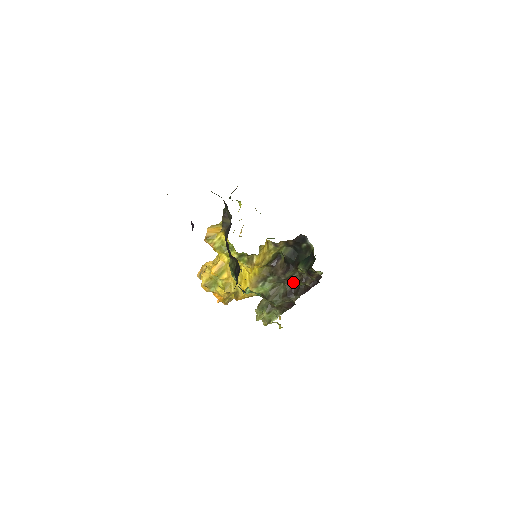
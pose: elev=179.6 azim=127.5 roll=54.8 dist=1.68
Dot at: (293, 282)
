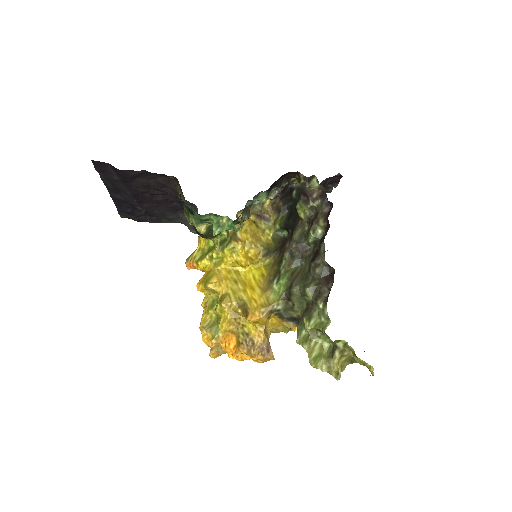
Dot at: (308, 240)
